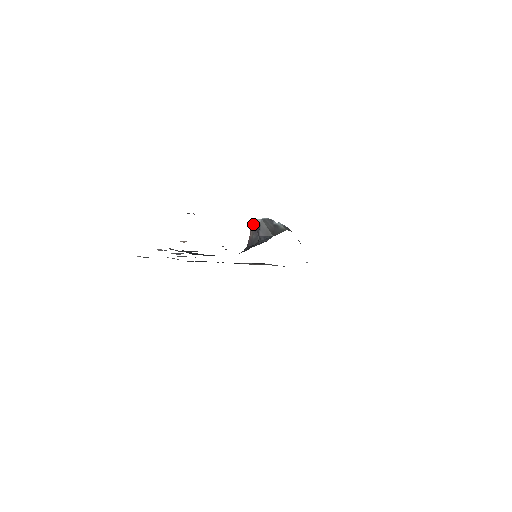
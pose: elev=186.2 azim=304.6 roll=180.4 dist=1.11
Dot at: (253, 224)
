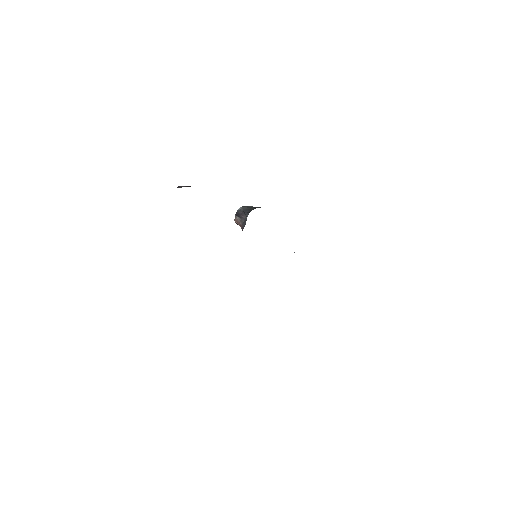
Dot at: (238, 216)
